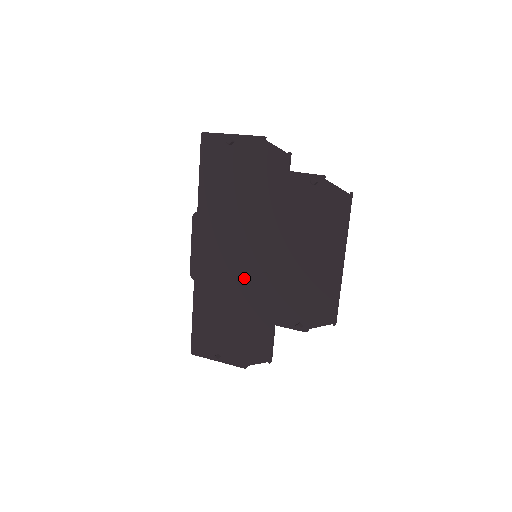
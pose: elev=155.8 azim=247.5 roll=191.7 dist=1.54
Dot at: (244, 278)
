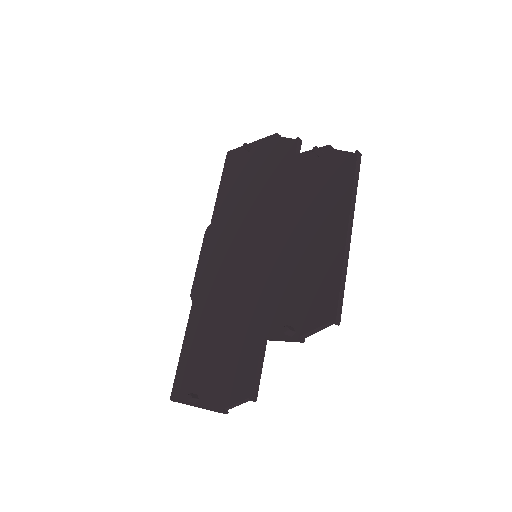
Dot at: (239, 284)
